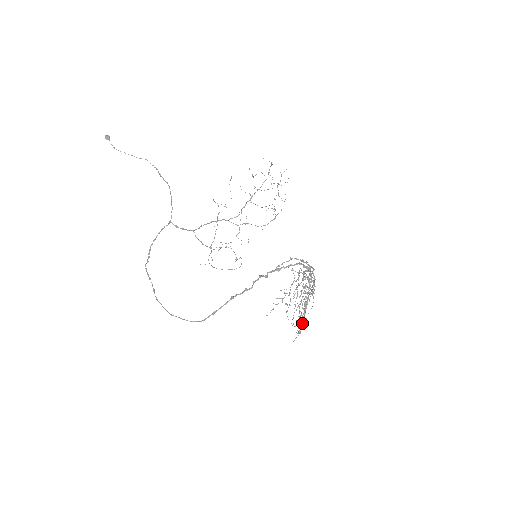
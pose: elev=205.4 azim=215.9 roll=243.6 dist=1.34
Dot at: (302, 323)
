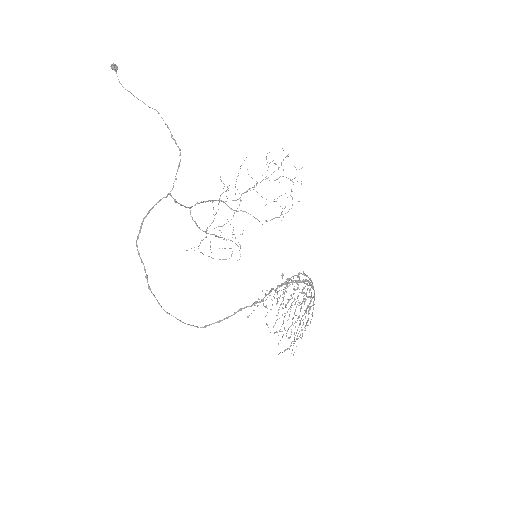
Dot at: occluded
